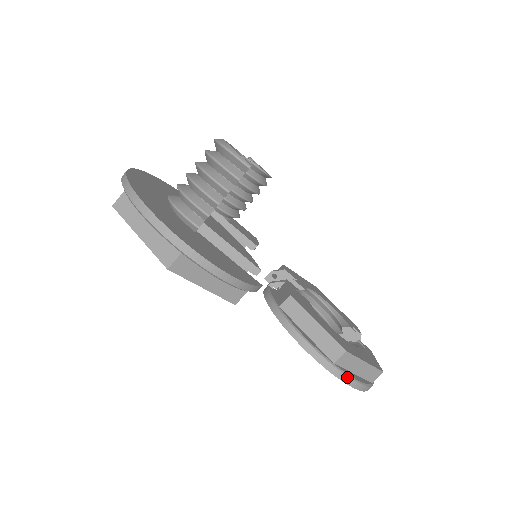
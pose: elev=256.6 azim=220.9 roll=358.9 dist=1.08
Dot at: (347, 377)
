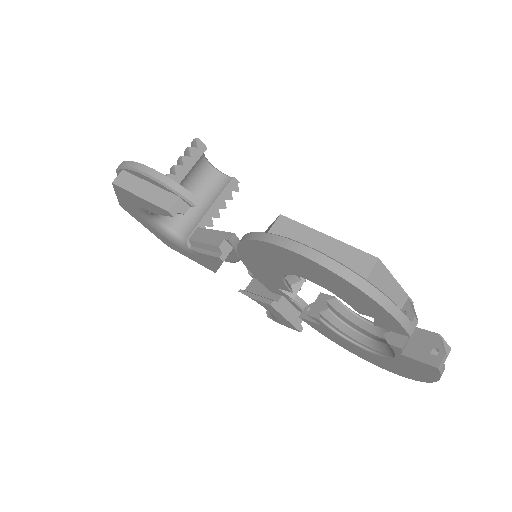
Dot at: (284, 239)
